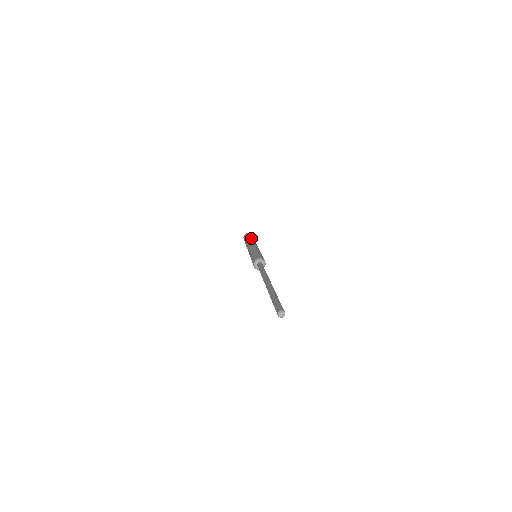
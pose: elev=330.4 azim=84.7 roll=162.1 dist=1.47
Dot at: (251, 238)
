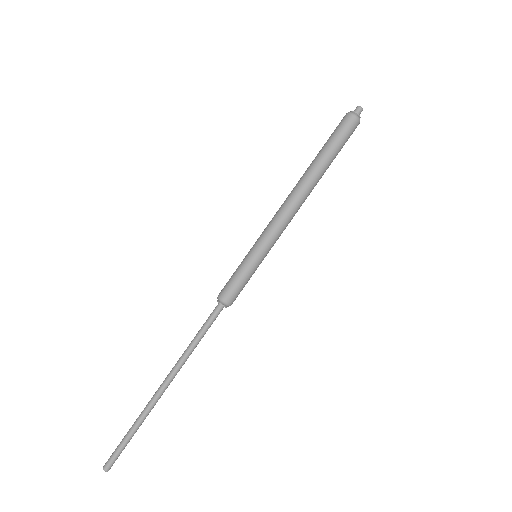
Dot at: (320, 165)
